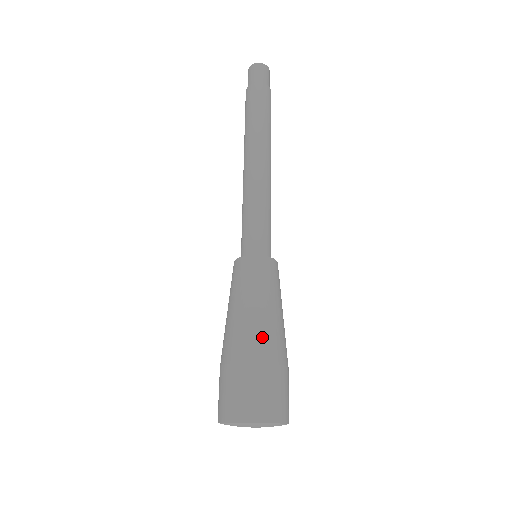
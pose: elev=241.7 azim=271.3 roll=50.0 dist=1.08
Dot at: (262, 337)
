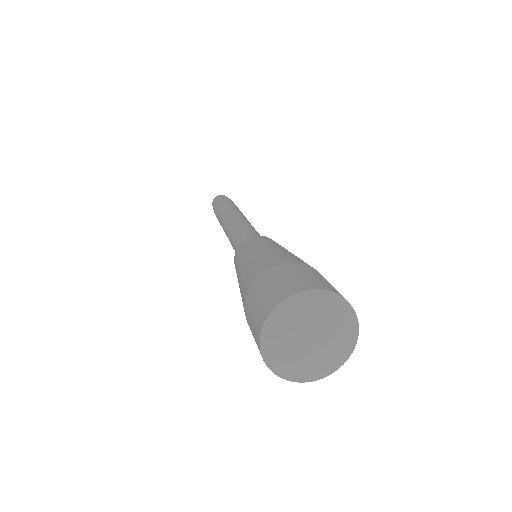
Dot at: (276, 256)
